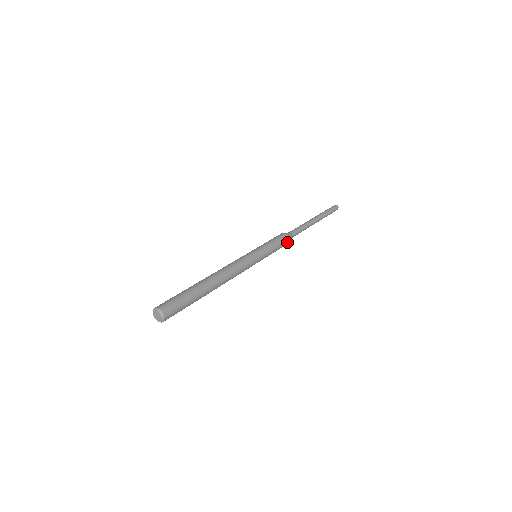
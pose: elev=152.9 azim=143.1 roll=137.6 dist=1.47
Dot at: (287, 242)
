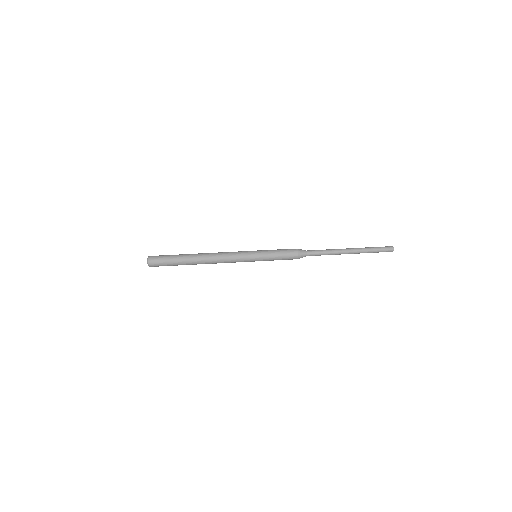
Dot at: (295, 256)
